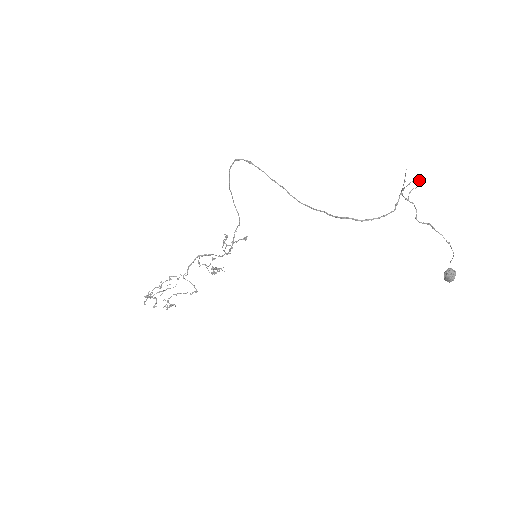
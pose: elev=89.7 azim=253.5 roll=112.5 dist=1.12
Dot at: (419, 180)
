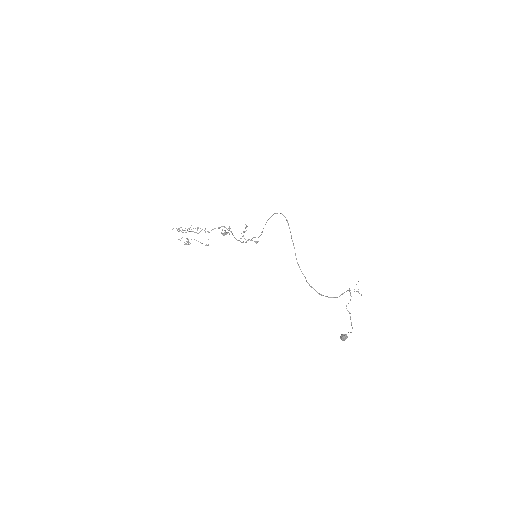
Dot at: occluded
